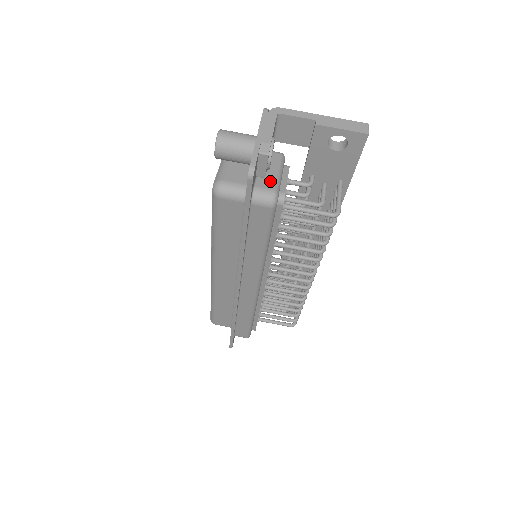
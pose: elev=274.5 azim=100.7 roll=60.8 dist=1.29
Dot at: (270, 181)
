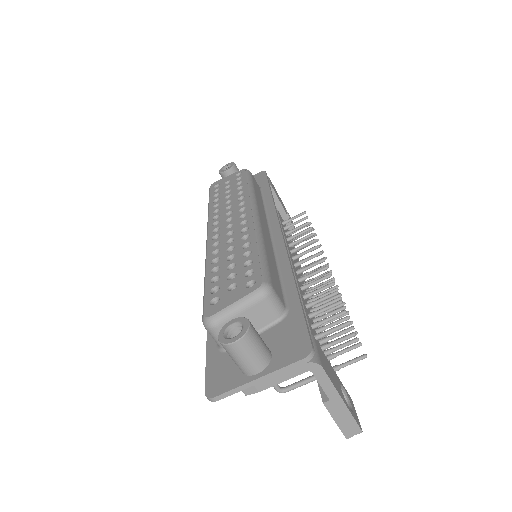
Dot at: occluded
